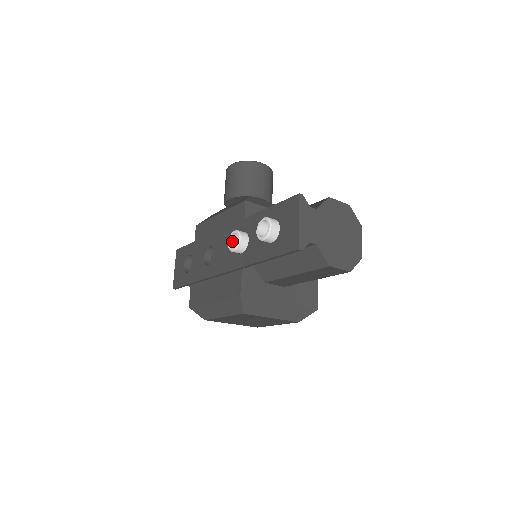
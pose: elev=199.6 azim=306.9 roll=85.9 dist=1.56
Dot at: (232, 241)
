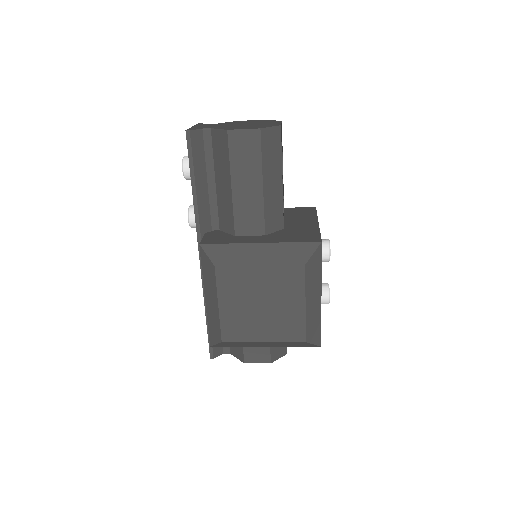
Dot at: occluded
